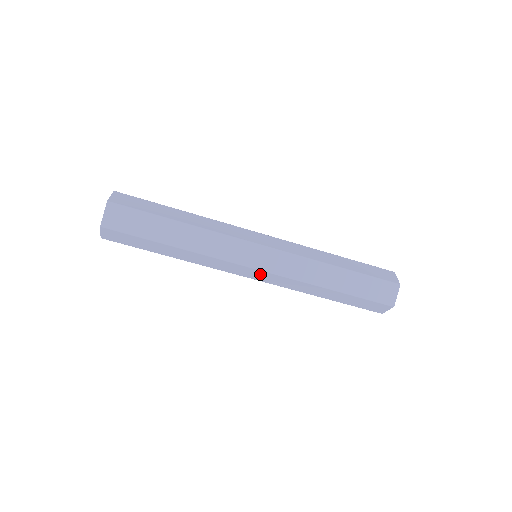
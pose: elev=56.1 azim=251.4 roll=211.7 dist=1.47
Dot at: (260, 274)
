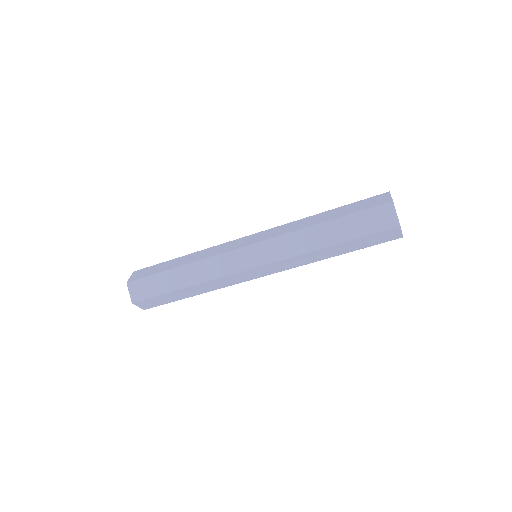
Dot at: (262, 270)
